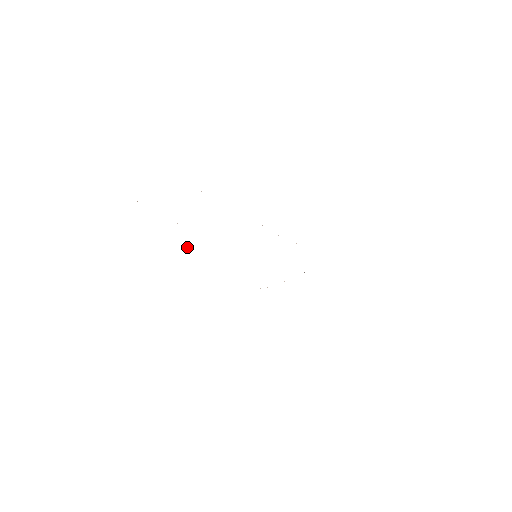
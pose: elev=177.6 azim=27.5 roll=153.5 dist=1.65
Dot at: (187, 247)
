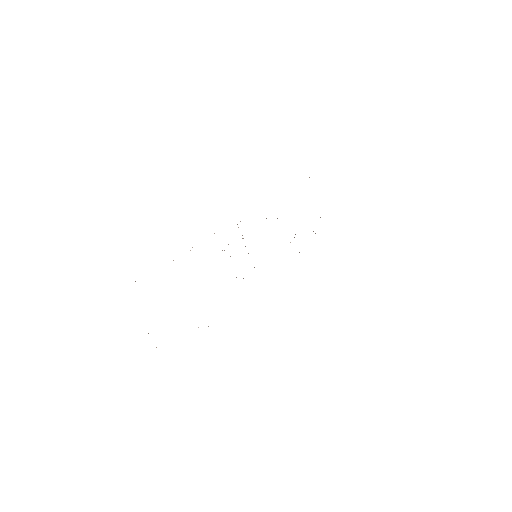
Dot at: occluded
